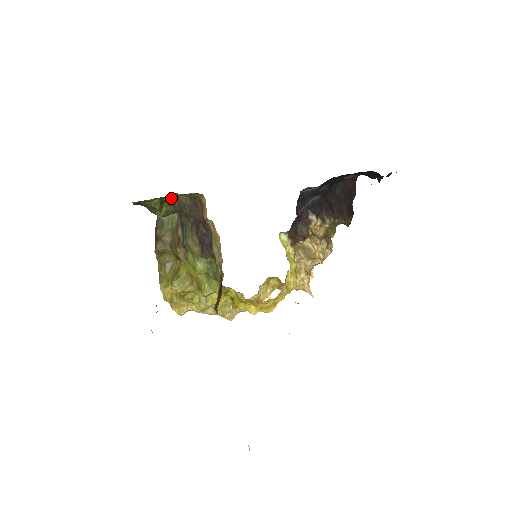
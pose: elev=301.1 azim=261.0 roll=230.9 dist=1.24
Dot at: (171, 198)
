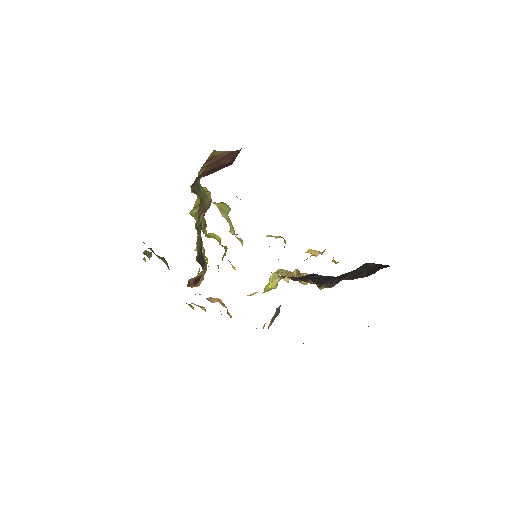
Dot at: occluded
